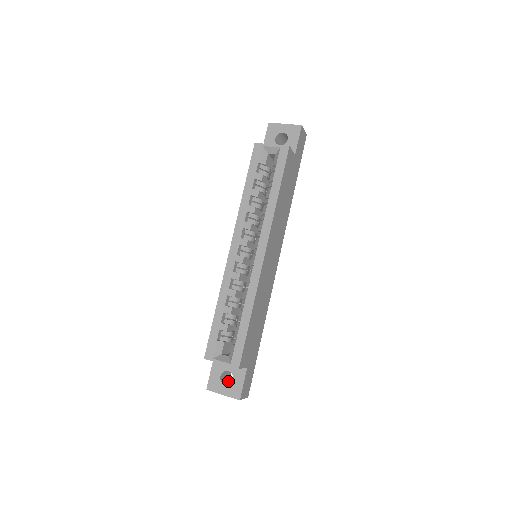
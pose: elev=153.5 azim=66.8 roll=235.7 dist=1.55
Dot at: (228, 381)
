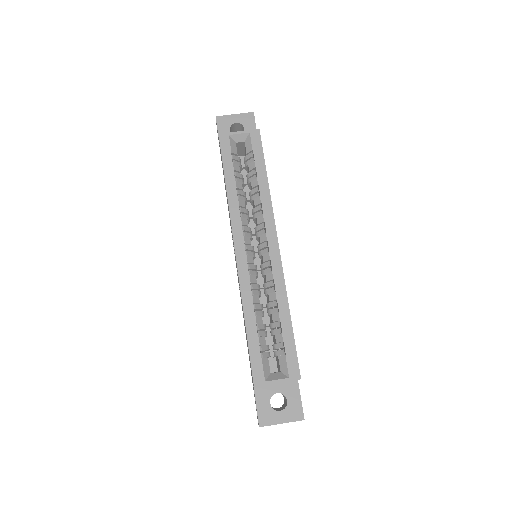
Dot at: (274, 408)
